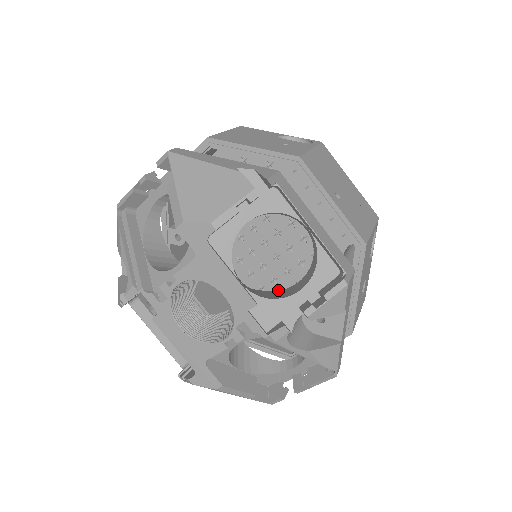
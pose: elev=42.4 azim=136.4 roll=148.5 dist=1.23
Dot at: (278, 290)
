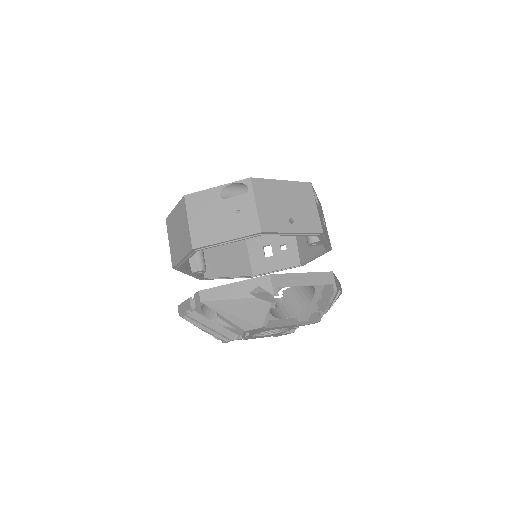
Dot at: occluded
